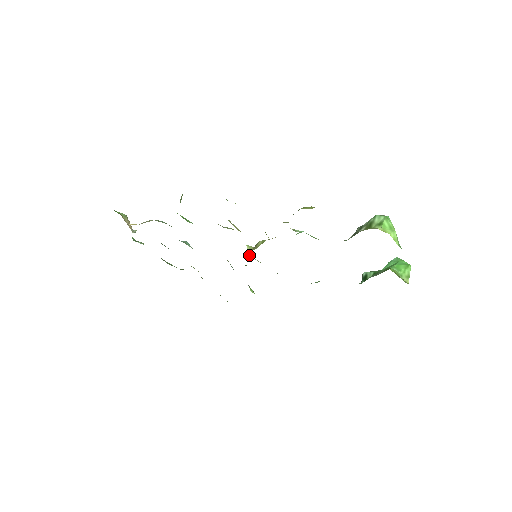
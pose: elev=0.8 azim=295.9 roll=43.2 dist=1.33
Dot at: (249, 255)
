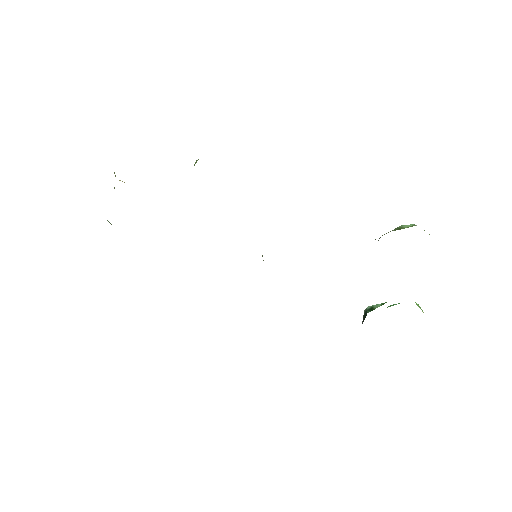
Dot at: occluded
